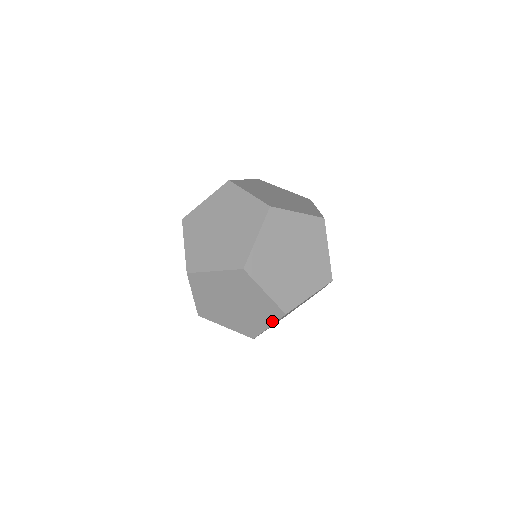
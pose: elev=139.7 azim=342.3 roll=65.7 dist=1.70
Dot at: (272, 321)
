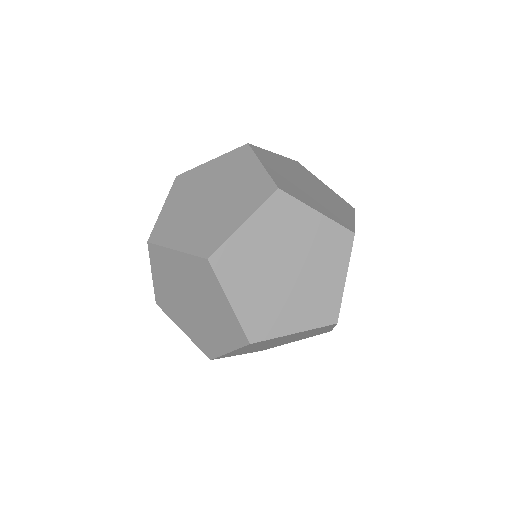
Dot at: (331, 327)
